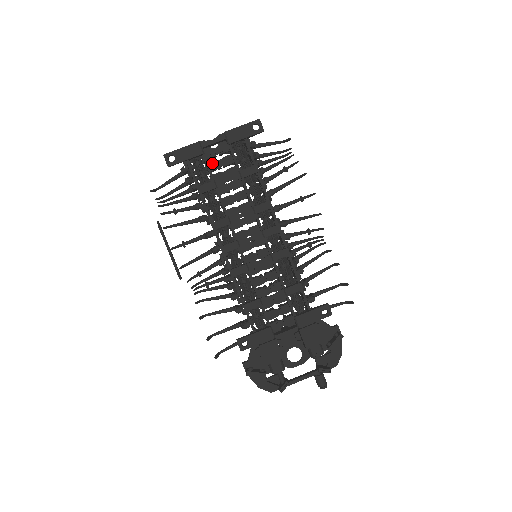
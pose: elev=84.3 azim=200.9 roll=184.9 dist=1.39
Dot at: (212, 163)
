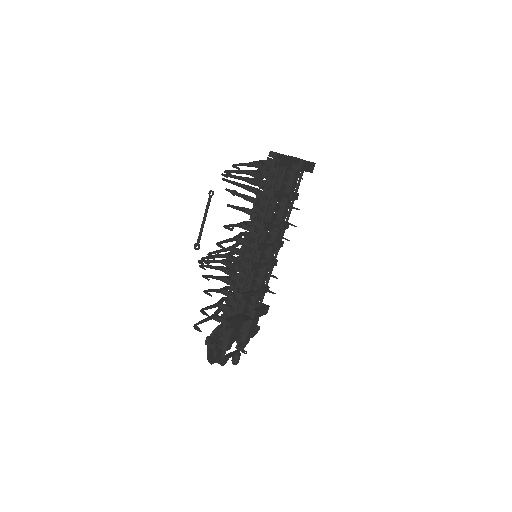
Dot at: occluded
